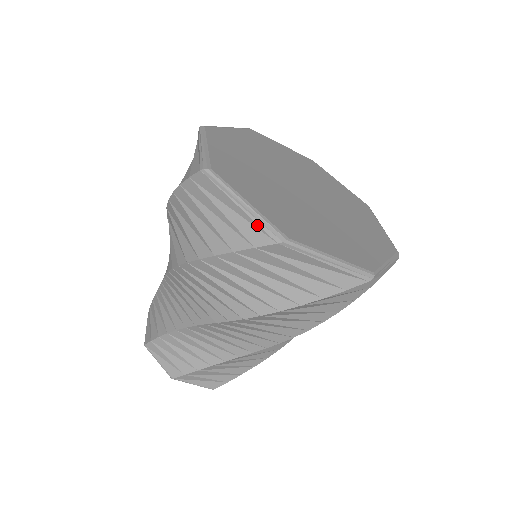
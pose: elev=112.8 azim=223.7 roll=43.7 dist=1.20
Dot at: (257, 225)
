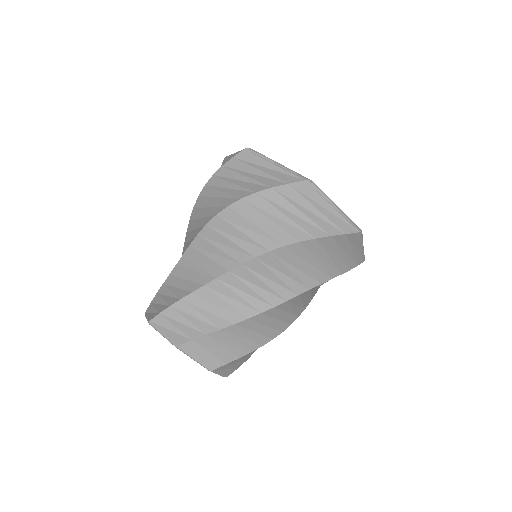
Dot at: (289, 173)
